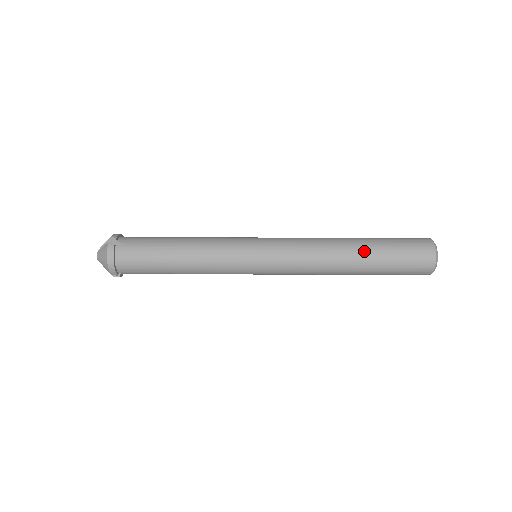
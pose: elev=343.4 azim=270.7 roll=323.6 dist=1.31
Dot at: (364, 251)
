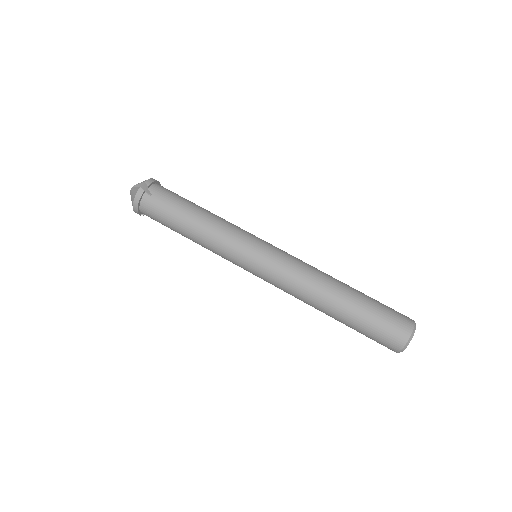
Dot at: (344, 306)
